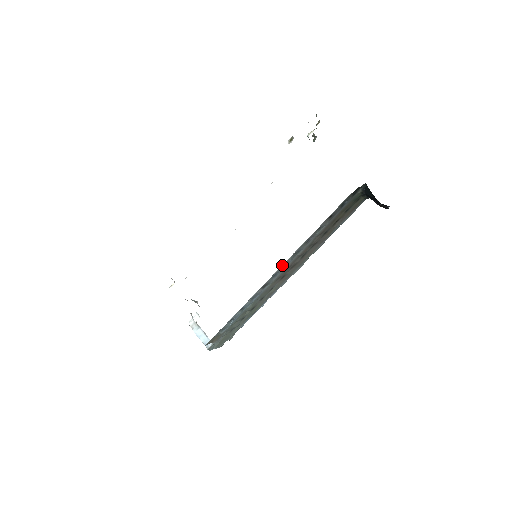
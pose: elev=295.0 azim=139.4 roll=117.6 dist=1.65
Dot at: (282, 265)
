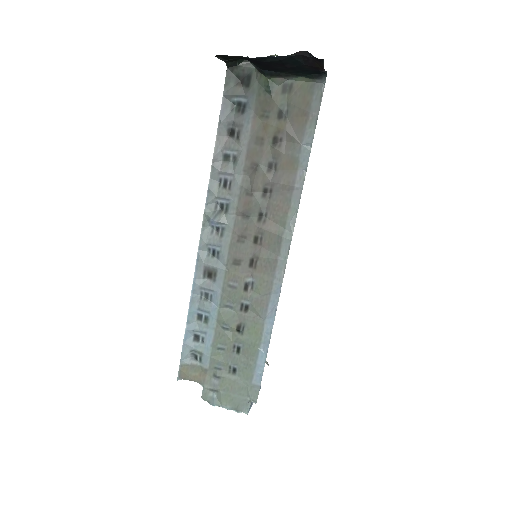
Dot at: (211, 232)
